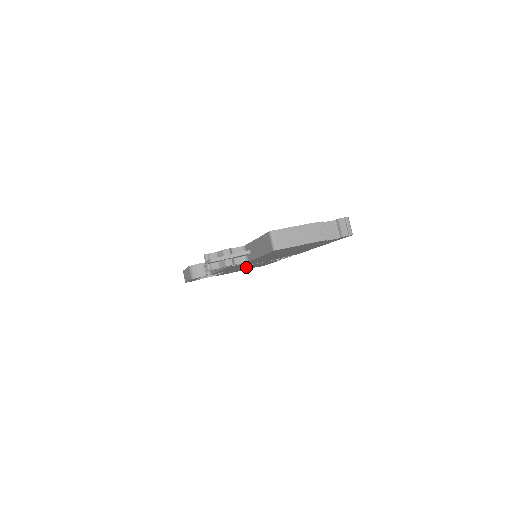
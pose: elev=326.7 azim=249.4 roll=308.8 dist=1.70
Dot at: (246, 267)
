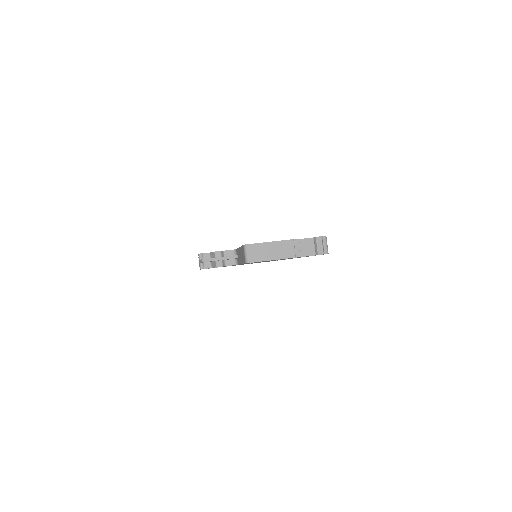
Dot at: occluded
